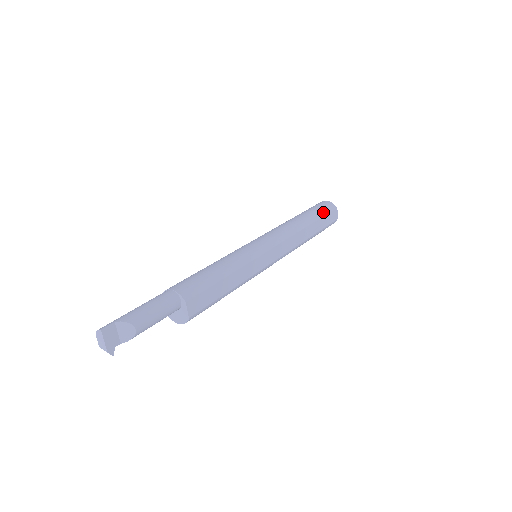
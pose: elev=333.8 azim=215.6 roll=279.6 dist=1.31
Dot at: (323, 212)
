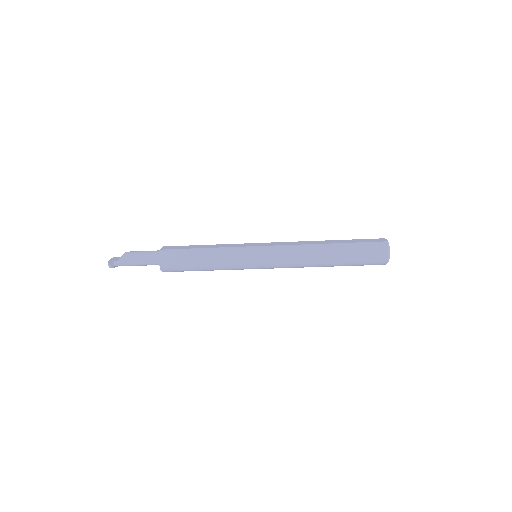
Dot at: occluded
